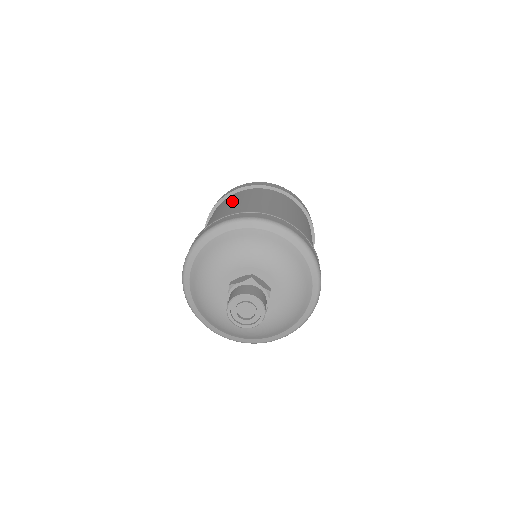
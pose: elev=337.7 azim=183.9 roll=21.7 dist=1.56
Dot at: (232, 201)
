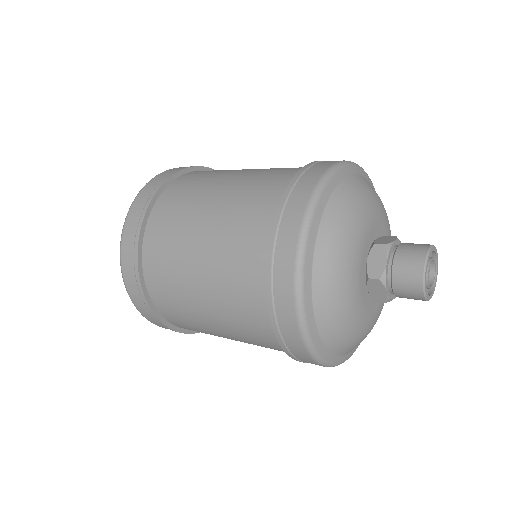
Dot at: (184, 234)
